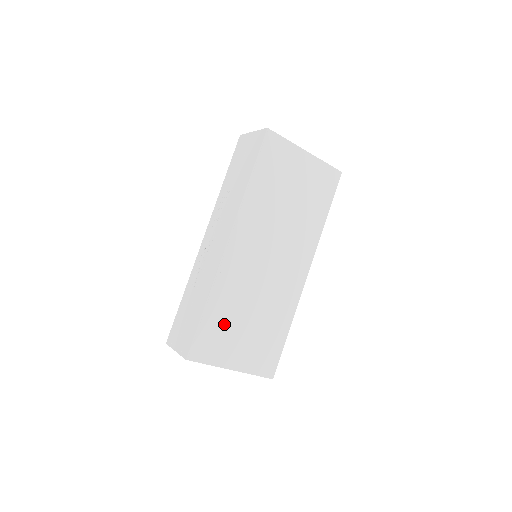
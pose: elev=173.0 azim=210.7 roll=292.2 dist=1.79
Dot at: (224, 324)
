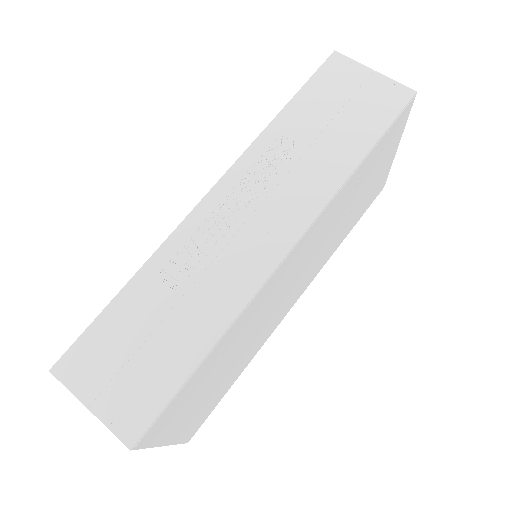
Dot at: (204, 379)
